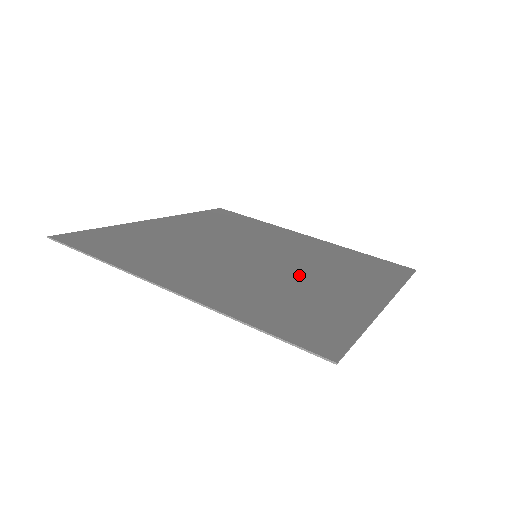
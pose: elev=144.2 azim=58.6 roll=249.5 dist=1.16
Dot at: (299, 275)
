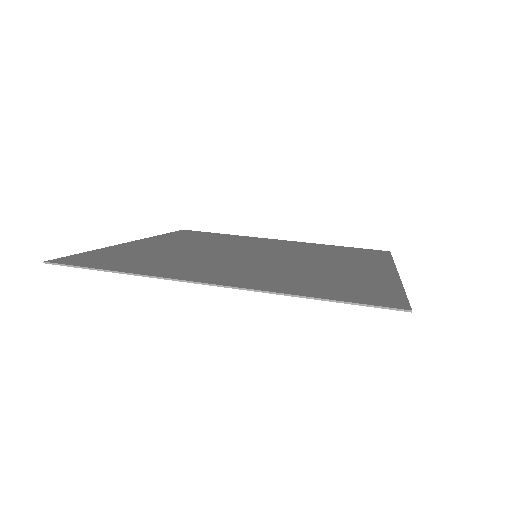
Dot at: (308, 263)
